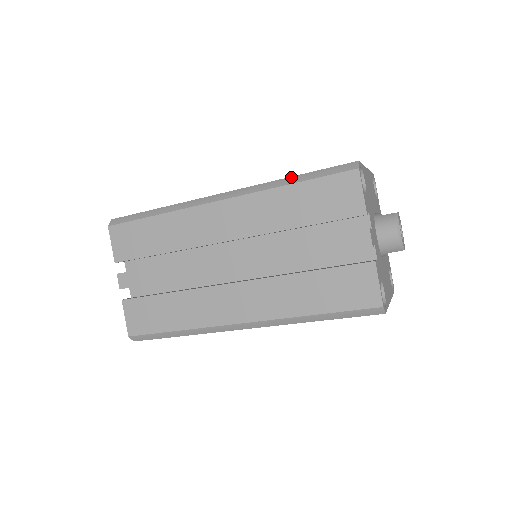
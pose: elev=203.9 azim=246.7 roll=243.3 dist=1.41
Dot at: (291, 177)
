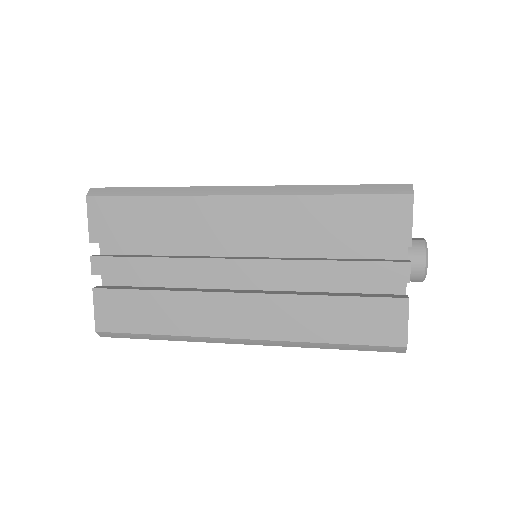
Dot at: (331, 185)
